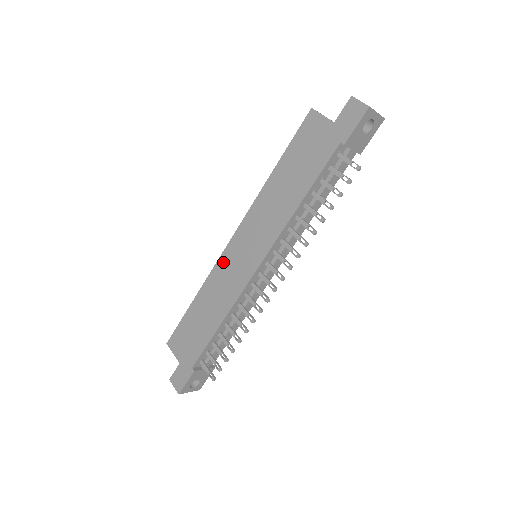
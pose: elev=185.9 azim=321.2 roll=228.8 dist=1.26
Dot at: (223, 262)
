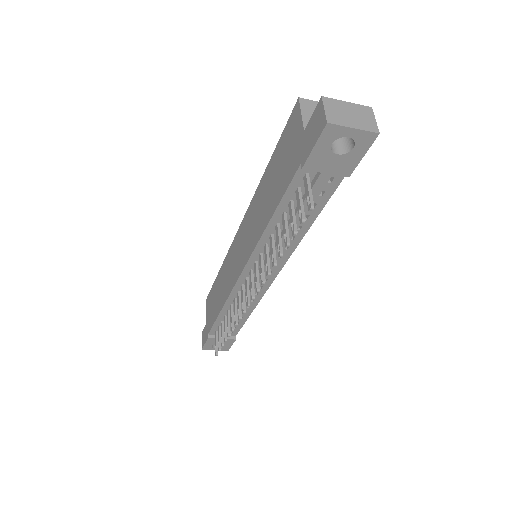
Dot at: (232, 250)
